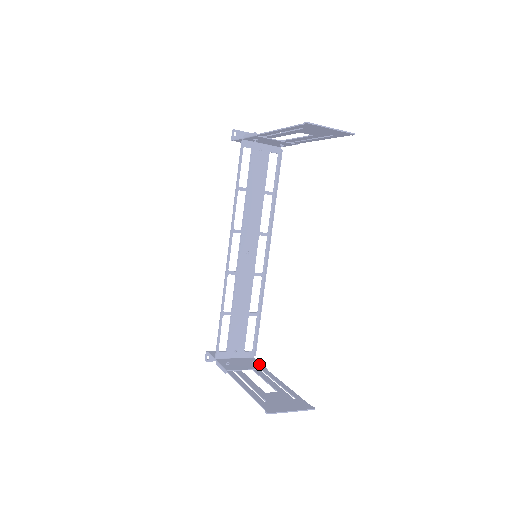
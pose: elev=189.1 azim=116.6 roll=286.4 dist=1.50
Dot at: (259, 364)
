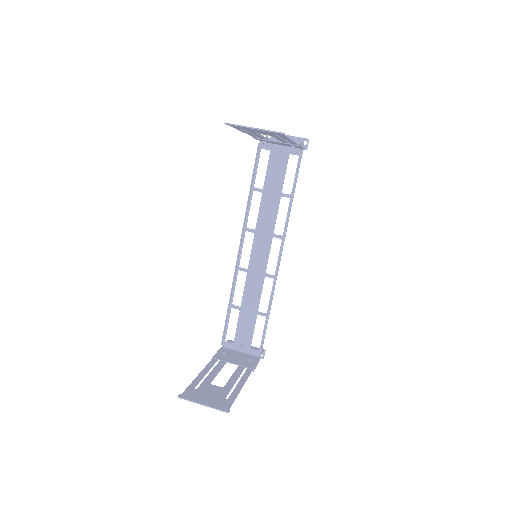
Dot at: (253, 363)
